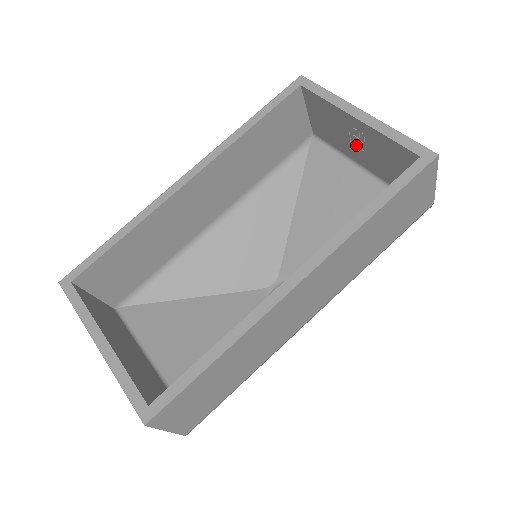
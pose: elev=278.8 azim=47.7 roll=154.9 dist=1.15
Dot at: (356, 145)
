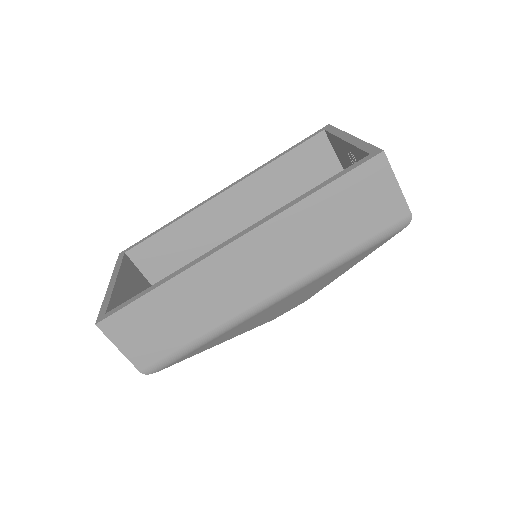
Dot at: occluded
